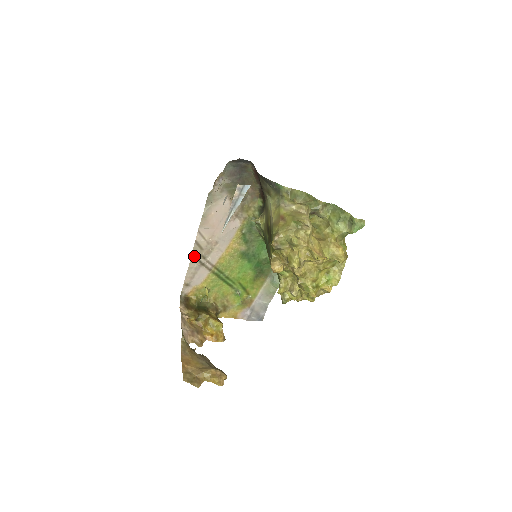
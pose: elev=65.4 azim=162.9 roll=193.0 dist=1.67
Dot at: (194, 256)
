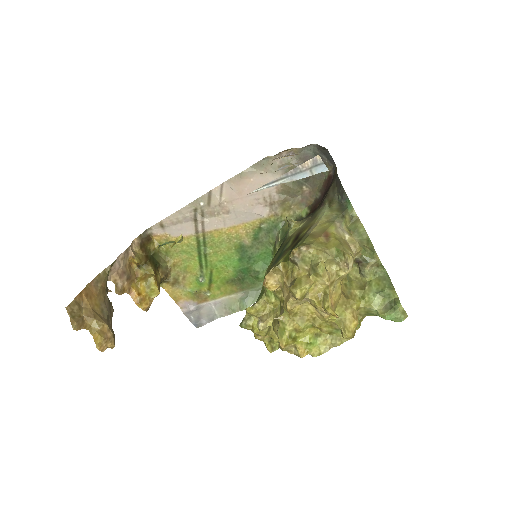
Dot at: (195, 204)
